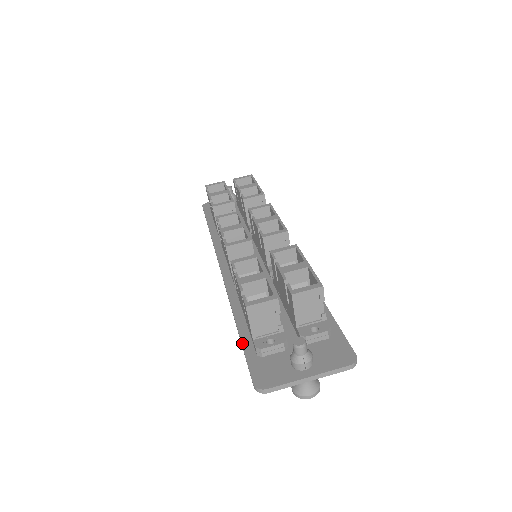
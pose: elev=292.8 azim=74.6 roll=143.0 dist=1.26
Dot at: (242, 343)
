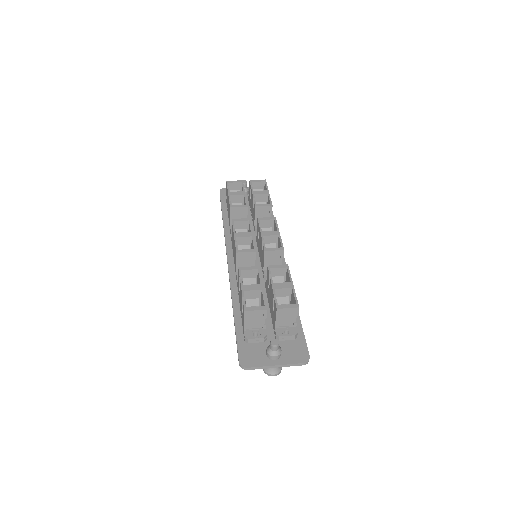
Dot at: (236, 329)
